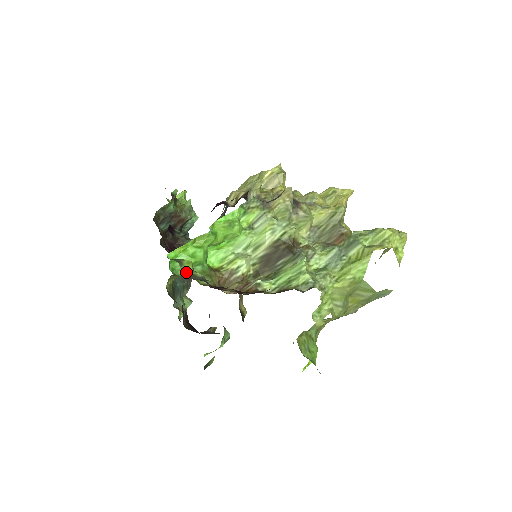
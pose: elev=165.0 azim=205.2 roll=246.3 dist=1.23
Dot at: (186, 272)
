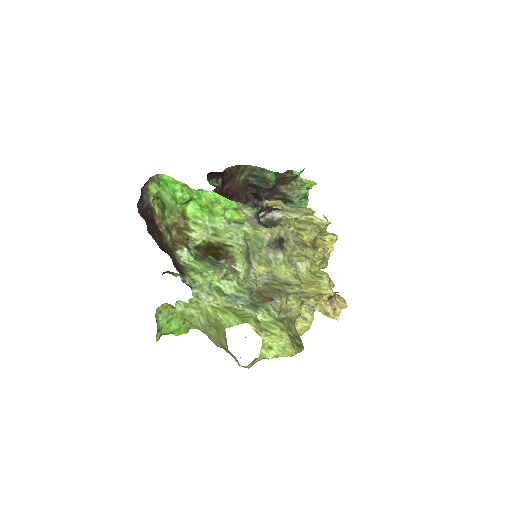
Dot at: (148, 190)
